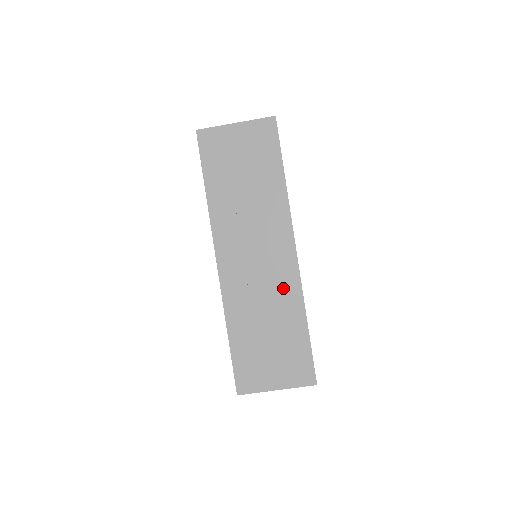
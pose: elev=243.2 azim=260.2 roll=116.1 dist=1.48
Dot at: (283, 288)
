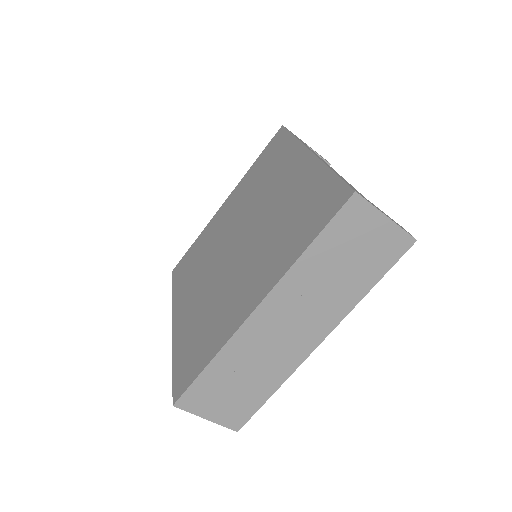
Dot at: (283, 361)
